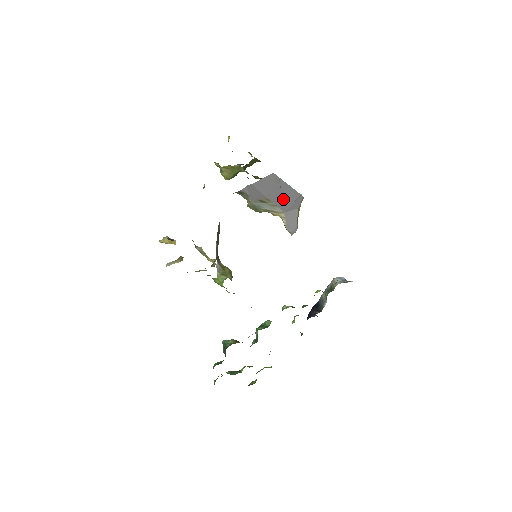
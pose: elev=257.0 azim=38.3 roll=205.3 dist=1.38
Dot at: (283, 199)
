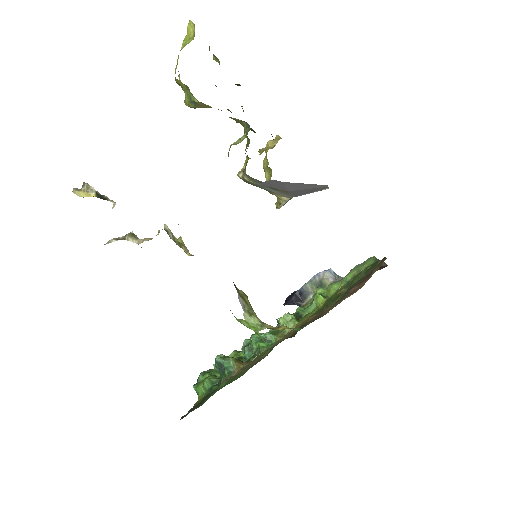
Dot at: (305, 194)
